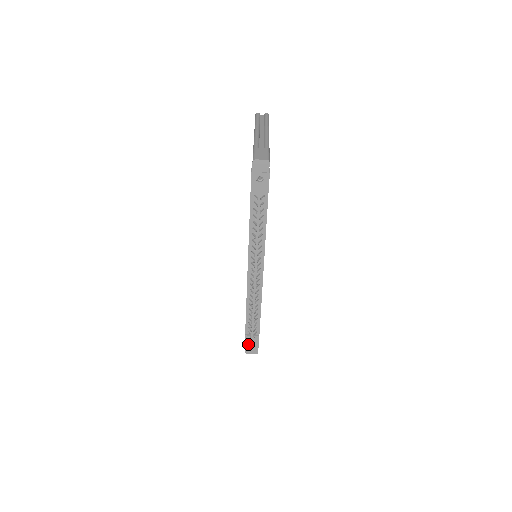
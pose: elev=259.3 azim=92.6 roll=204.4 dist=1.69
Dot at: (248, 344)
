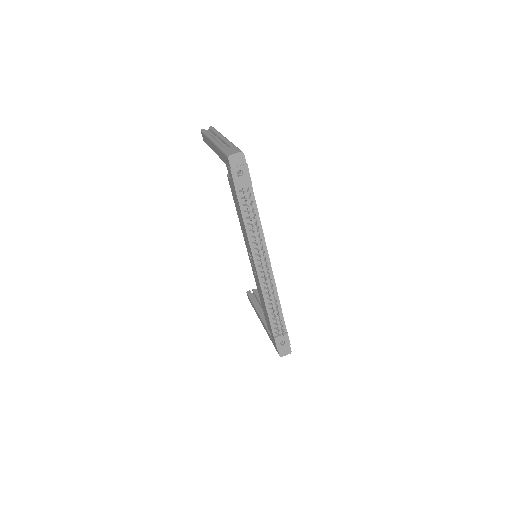
Dot at: (280, 346)
